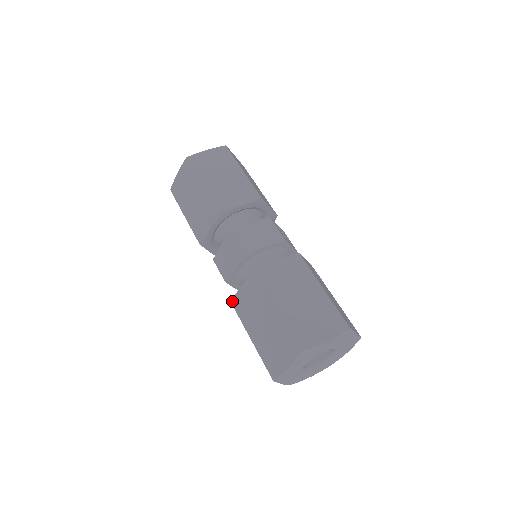
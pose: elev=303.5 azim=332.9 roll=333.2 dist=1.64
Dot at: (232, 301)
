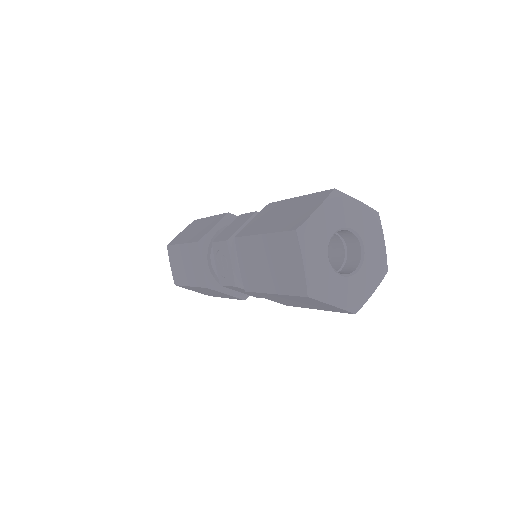
Dot at: (237, 235)
